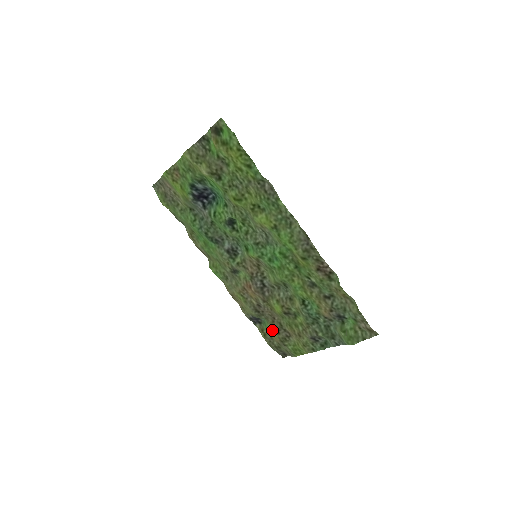
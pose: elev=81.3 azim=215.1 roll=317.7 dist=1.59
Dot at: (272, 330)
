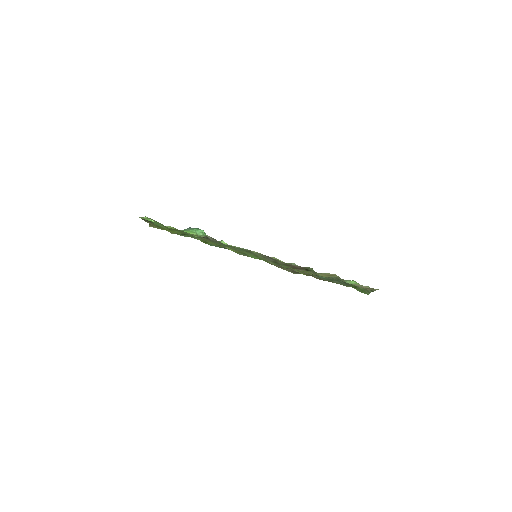
Dot at: occluded
